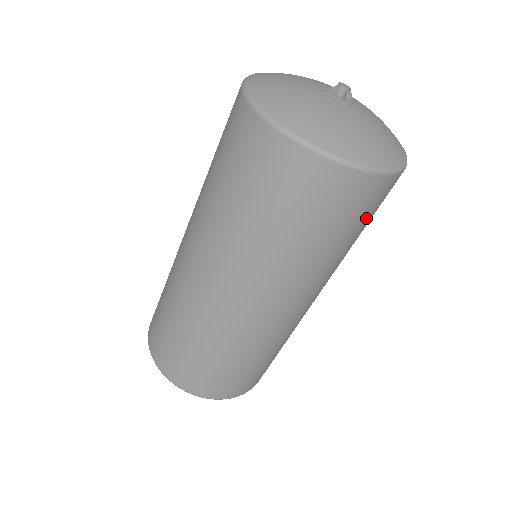
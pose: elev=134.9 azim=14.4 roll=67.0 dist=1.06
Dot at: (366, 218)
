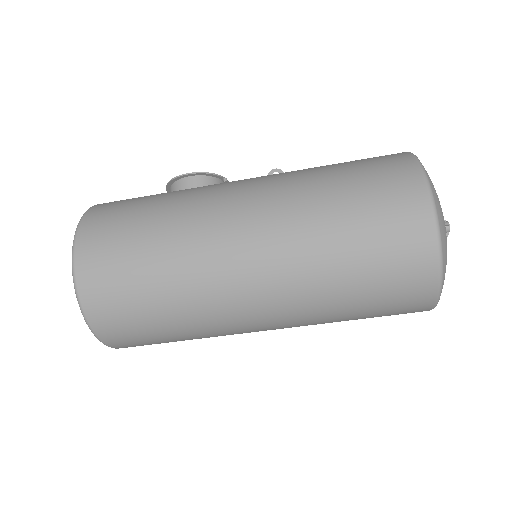
Dot at: occluded
